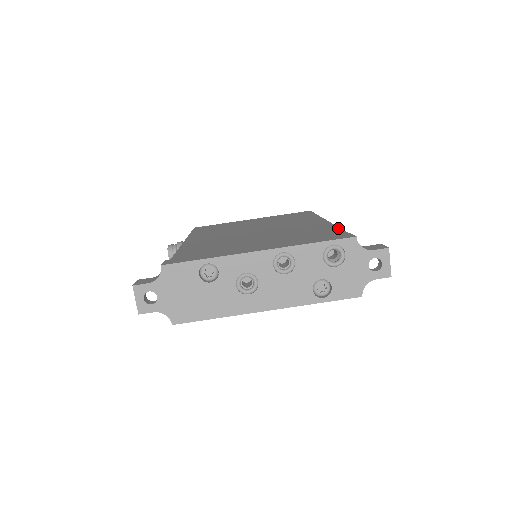
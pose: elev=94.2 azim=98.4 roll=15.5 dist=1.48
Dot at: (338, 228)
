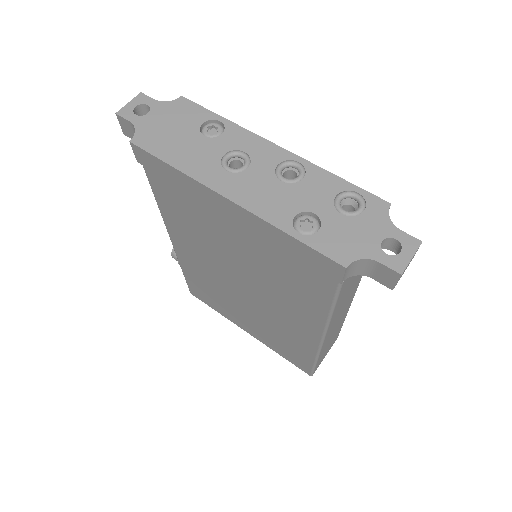
Dot at: occluded
